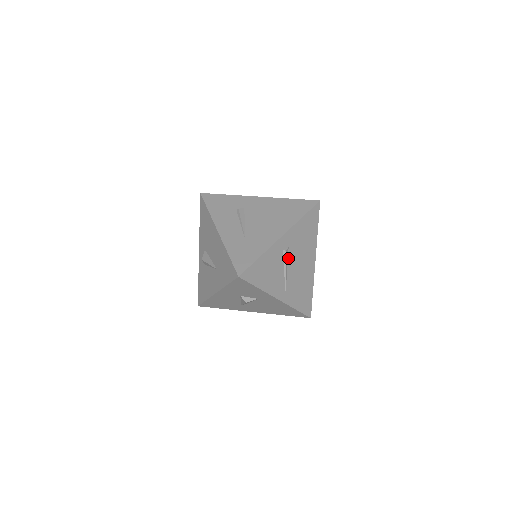
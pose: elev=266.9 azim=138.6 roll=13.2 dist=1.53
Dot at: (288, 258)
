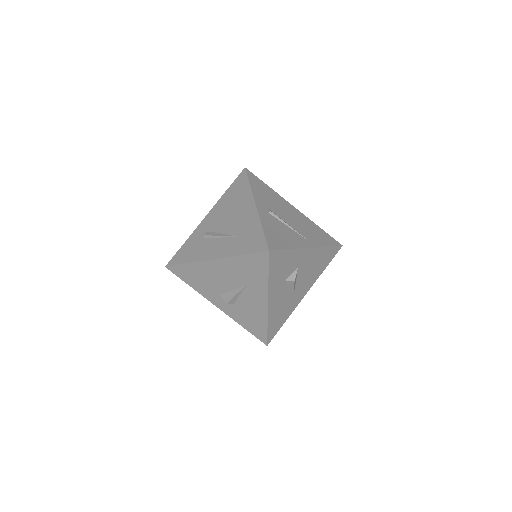
Dot at: (278, 216)
